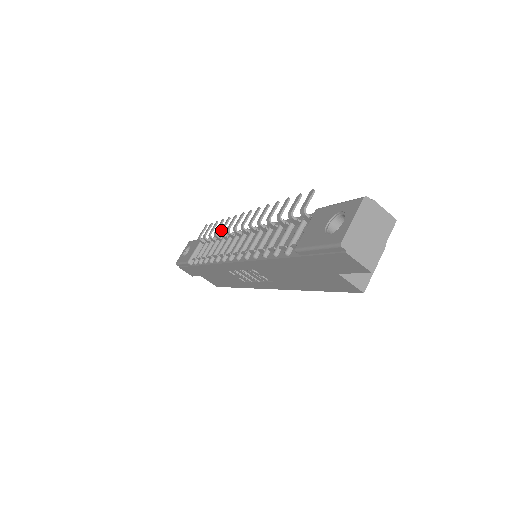
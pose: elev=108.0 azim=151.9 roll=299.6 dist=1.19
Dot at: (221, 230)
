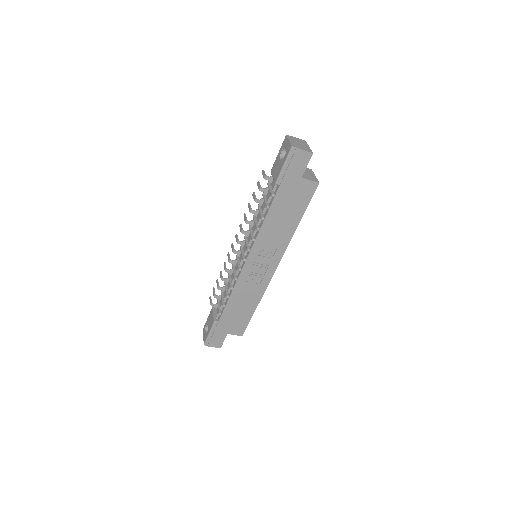
Dot at: (225, 269)
